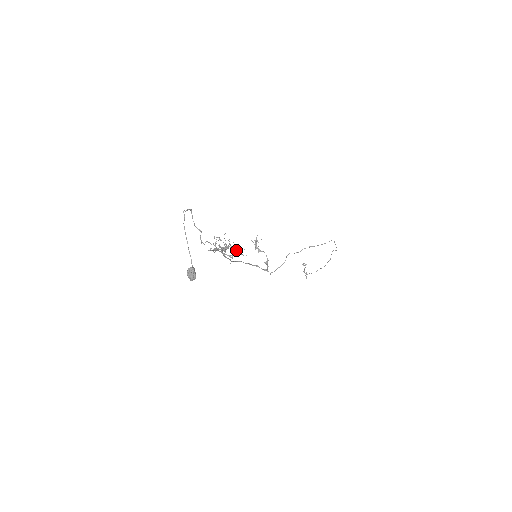
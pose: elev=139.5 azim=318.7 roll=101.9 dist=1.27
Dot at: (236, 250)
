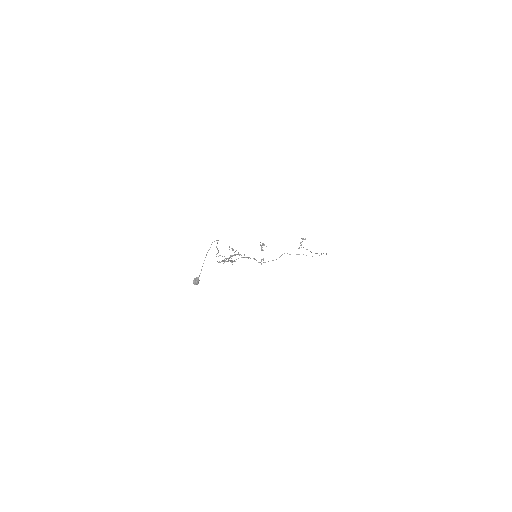
Dot at: (241, 255)
